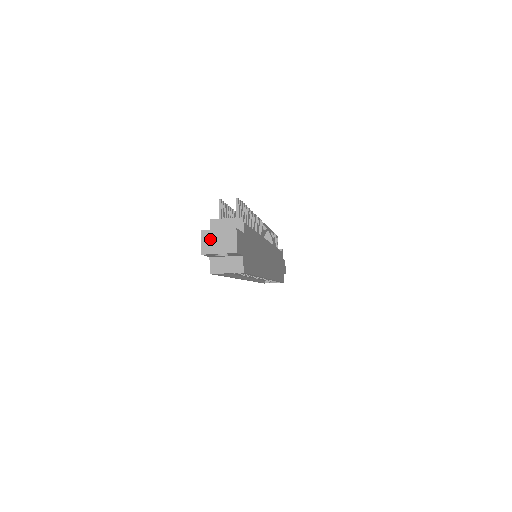
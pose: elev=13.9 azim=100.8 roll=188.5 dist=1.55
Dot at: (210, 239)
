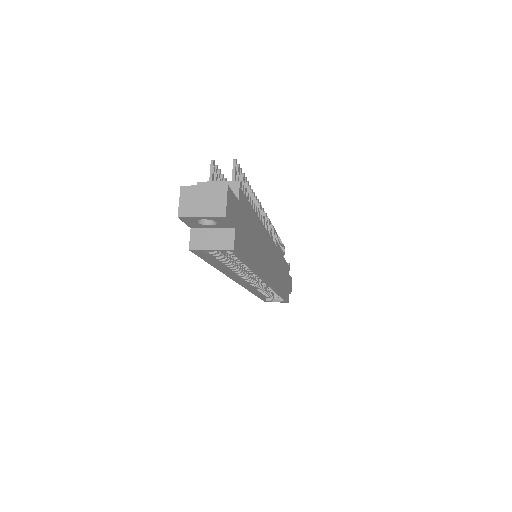
Dot at: (191, 197)
